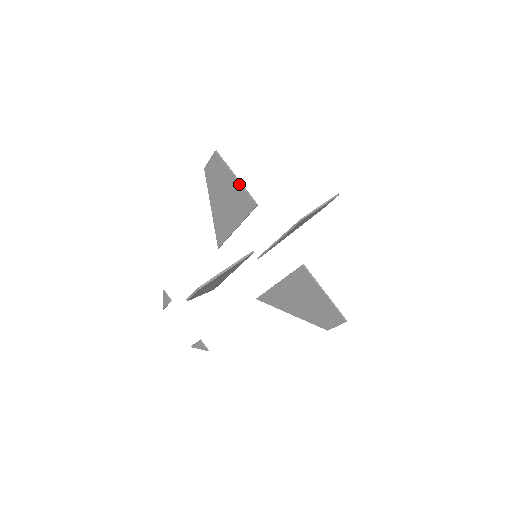
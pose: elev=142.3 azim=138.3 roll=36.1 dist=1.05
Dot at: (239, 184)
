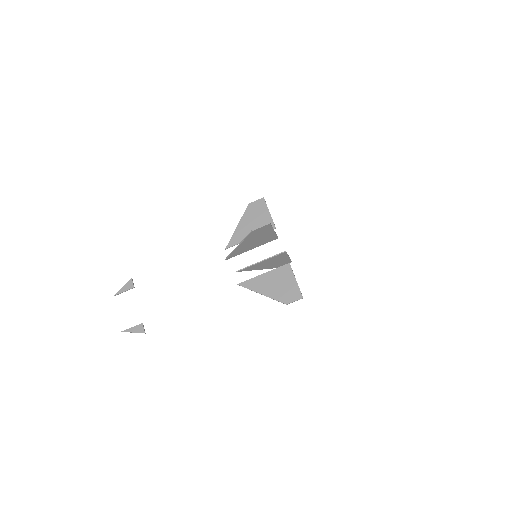
Dot at: (270, 215)
